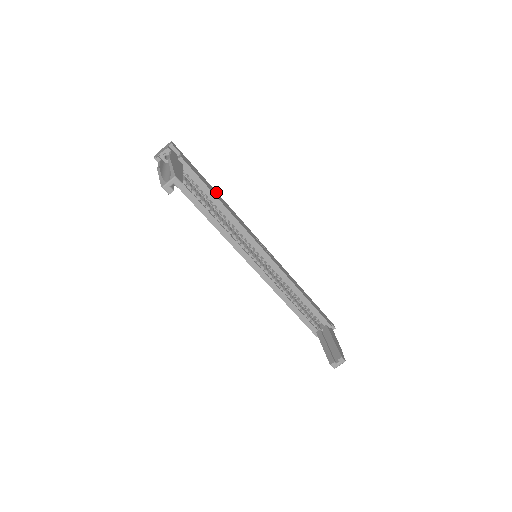
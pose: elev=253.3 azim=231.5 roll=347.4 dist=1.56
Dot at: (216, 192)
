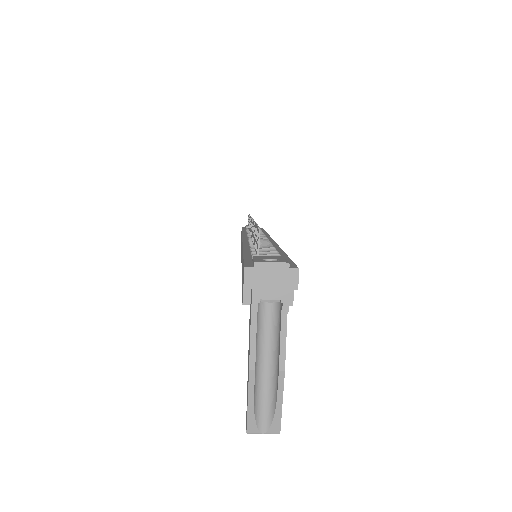
Dot at: occluded
